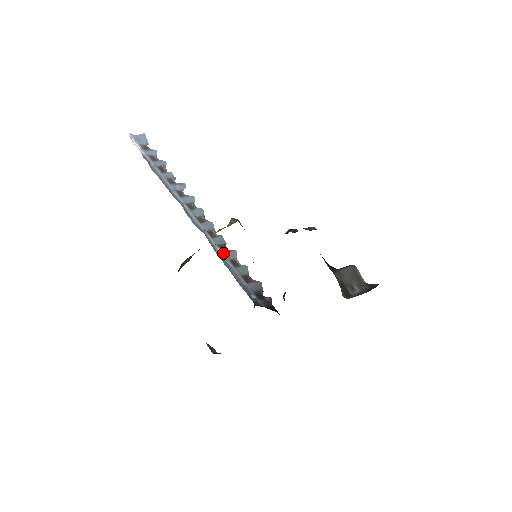
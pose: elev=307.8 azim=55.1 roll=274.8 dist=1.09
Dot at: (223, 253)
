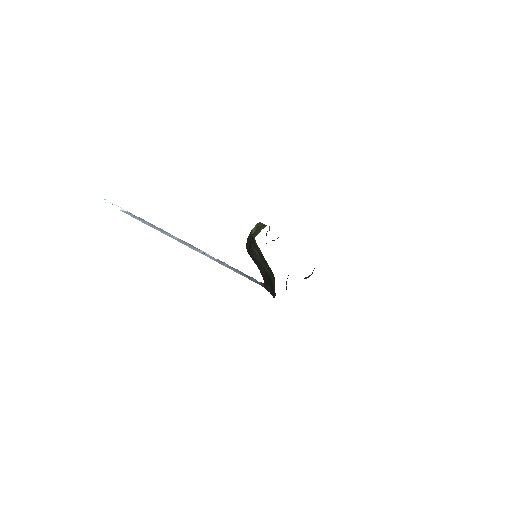
Dot at: (224, 263)
